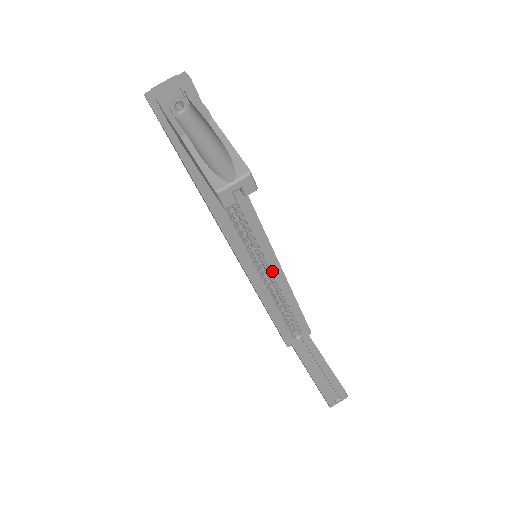
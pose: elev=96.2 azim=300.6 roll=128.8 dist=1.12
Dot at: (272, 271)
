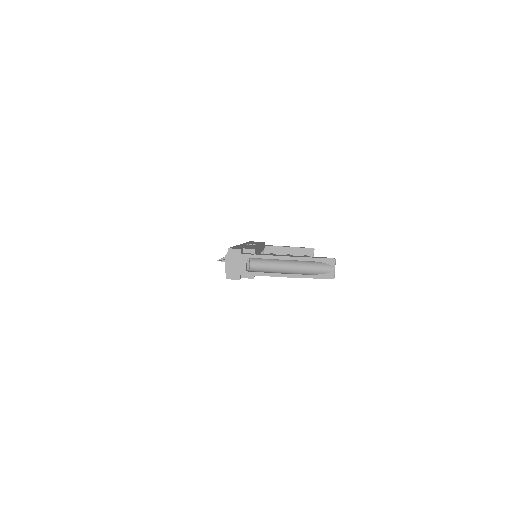
Dot at: (261, 251)
